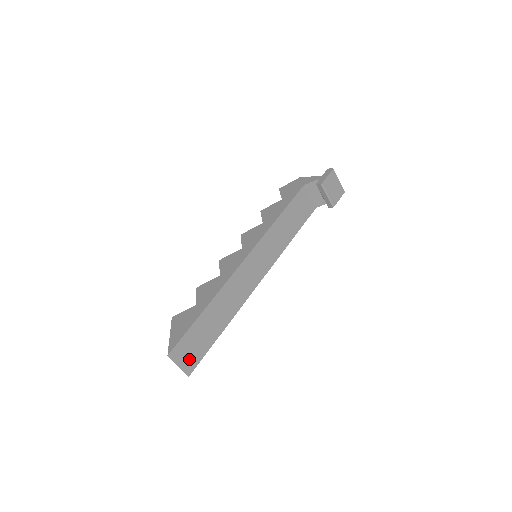
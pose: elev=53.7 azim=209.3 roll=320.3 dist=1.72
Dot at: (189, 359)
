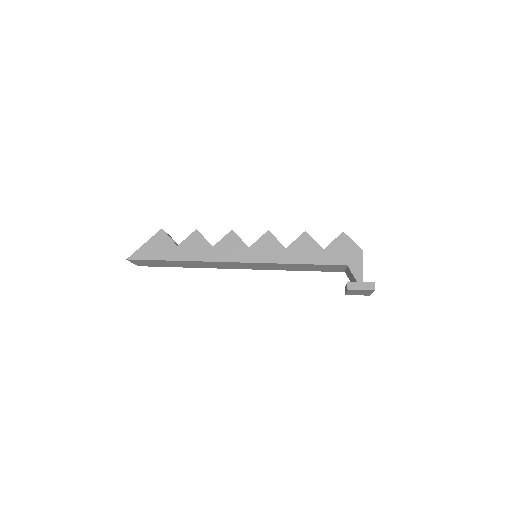
Dot at: (144, 264)
